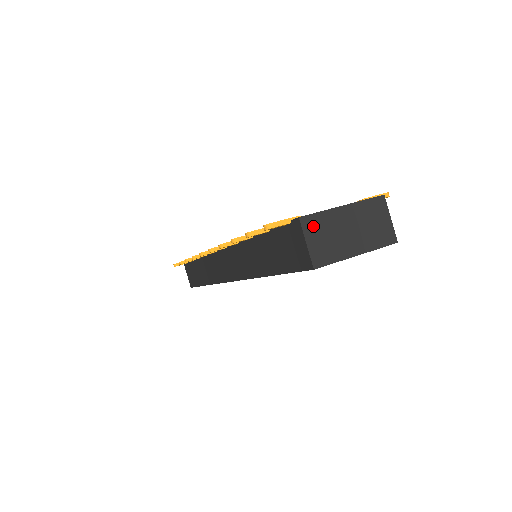
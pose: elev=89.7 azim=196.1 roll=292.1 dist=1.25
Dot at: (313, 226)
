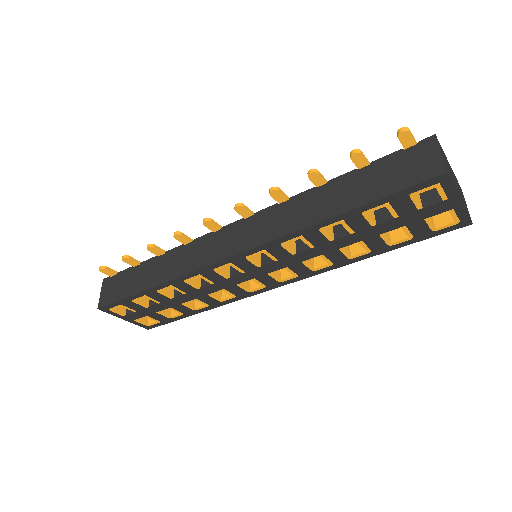
Dot at: (441, 150)
